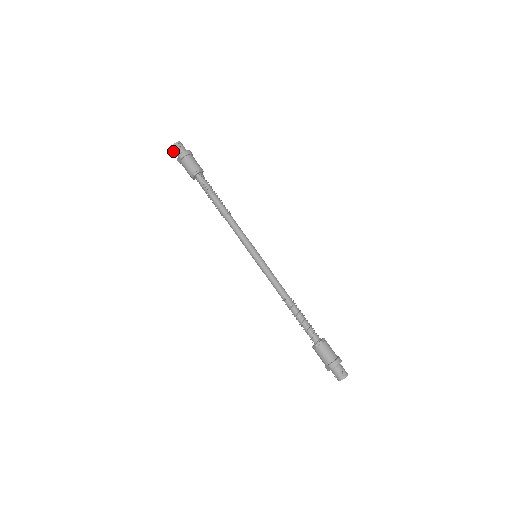
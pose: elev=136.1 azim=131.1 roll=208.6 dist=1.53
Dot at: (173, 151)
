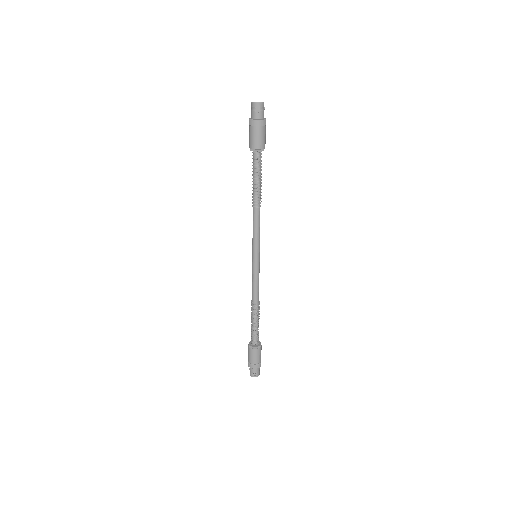
Dot at: (251, 106)
